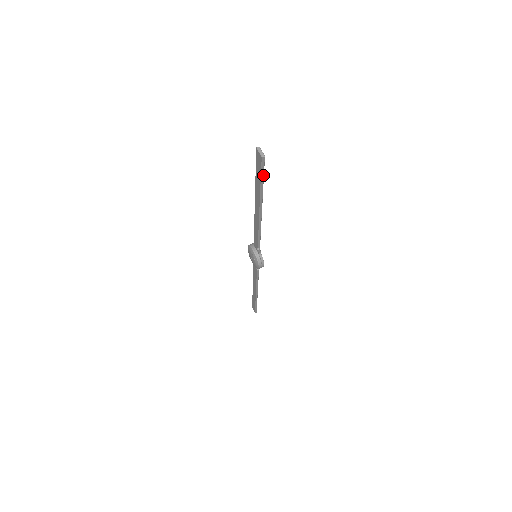
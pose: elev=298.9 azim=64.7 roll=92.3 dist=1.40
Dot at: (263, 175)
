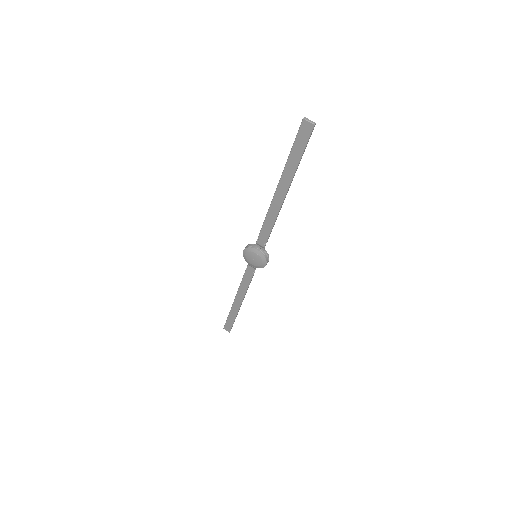
Dot at: occluded
